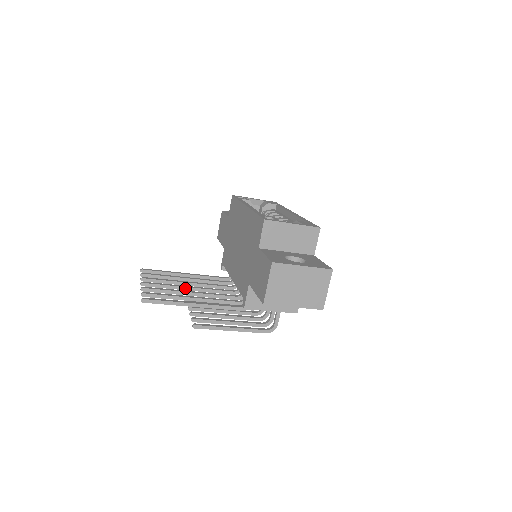
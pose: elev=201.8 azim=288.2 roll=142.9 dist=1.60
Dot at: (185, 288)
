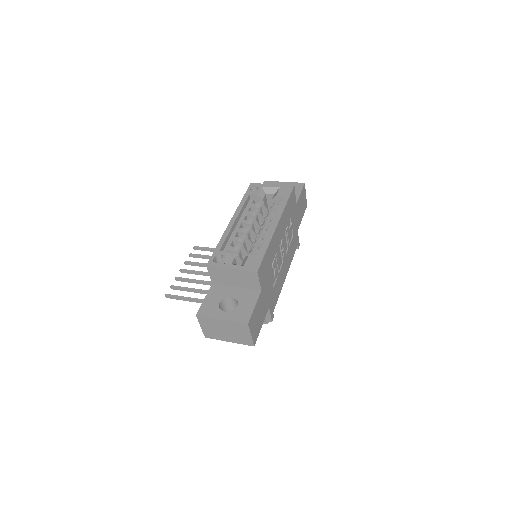
Dot at: occluded
